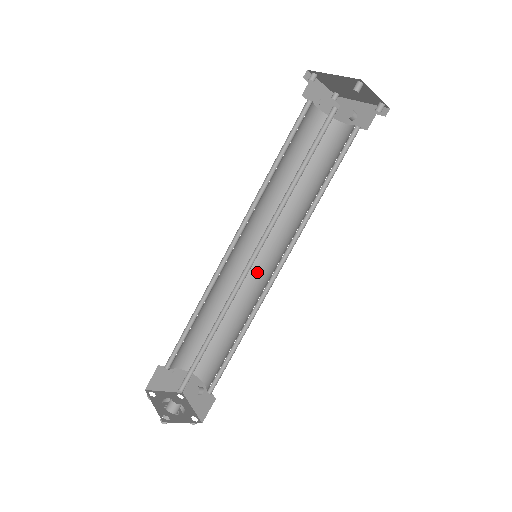
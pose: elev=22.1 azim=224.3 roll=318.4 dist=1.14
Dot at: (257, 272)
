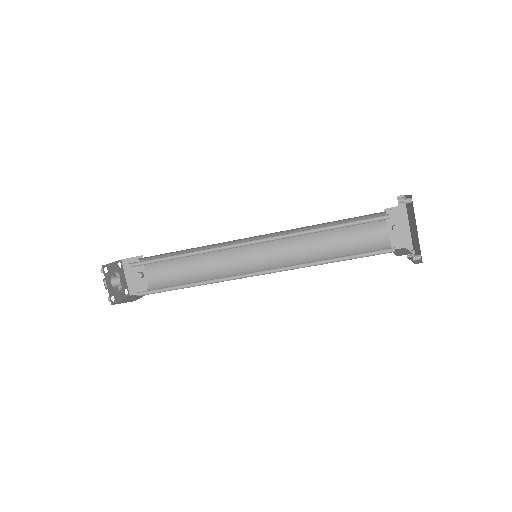
Dot at: (244, 249)
